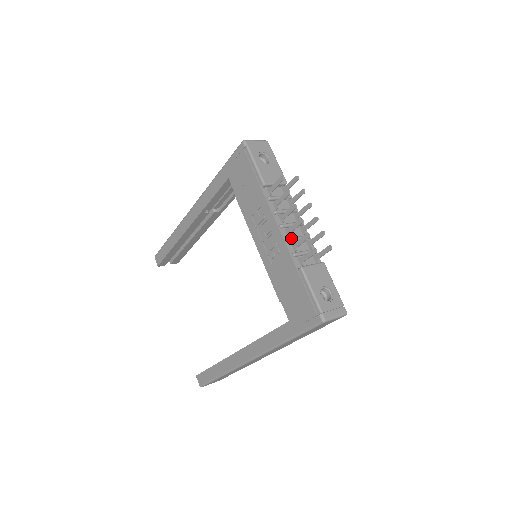
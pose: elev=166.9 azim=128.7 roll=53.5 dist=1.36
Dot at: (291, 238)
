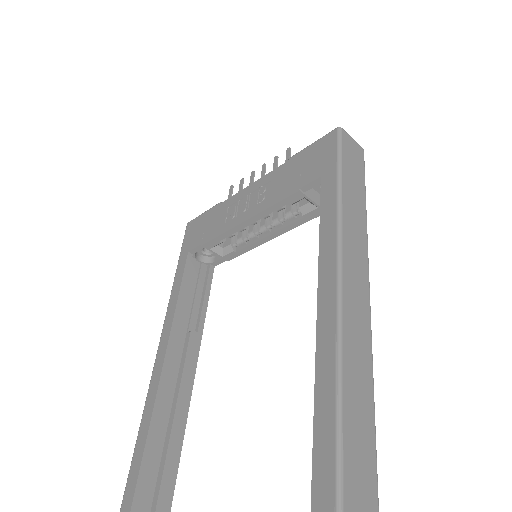
Dot at: occluded
